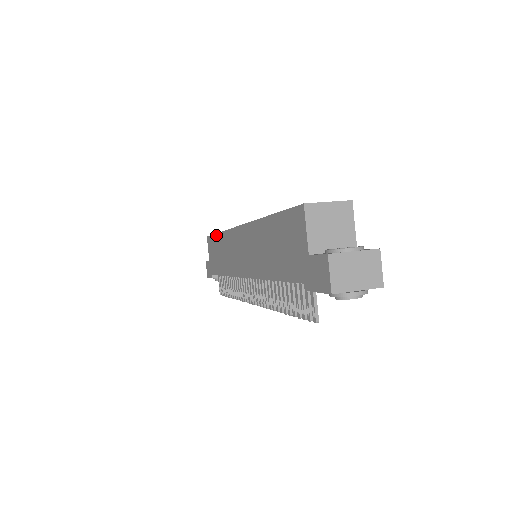
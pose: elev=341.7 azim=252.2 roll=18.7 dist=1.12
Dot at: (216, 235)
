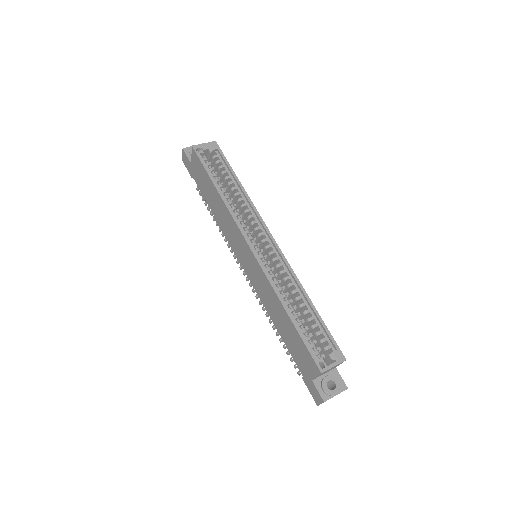
Dot at: (212, 183)
